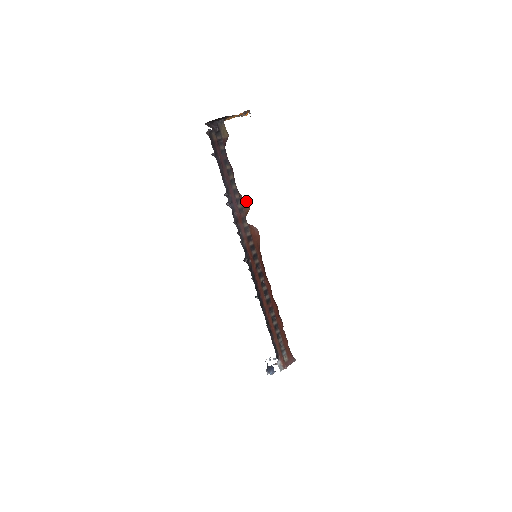
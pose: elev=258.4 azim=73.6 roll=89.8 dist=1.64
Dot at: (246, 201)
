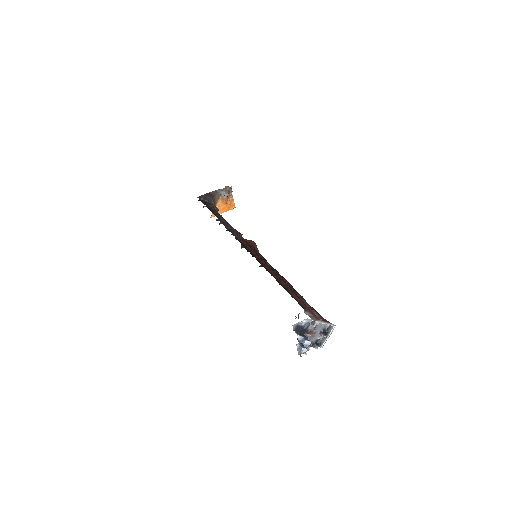
Dot at: occluded
